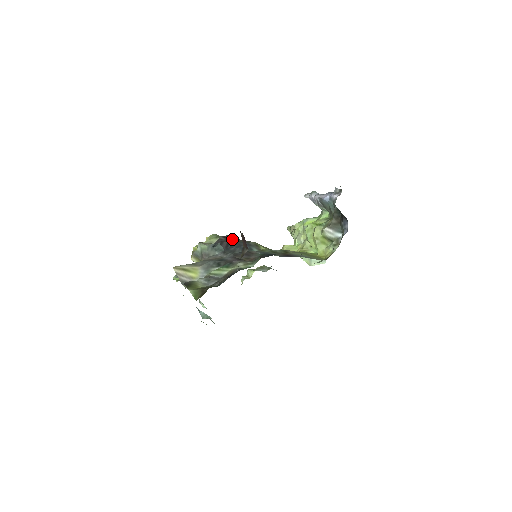
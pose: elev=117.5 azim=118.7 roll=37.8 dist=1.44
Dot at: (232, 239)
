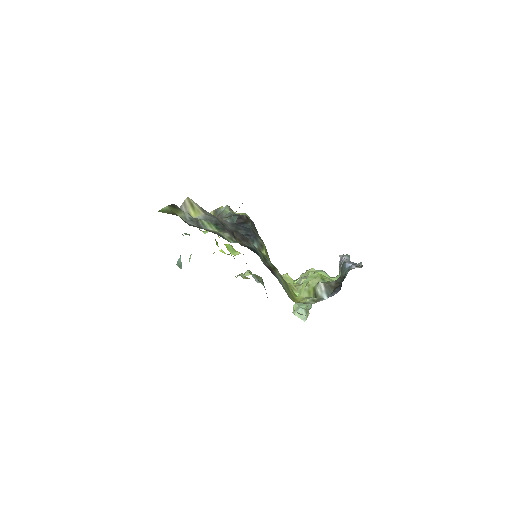
Dot at: (250, 223)
